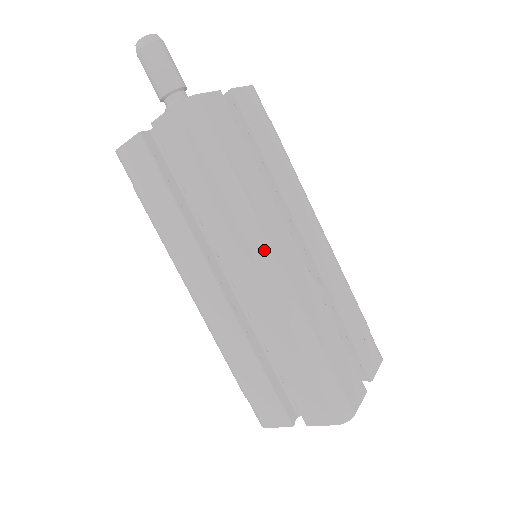
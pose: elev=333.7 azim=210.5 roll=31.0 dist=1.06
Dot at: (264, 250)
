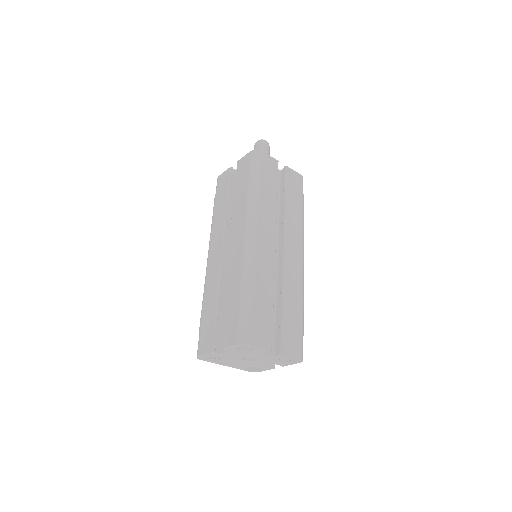
Dot at: (252, 224)
